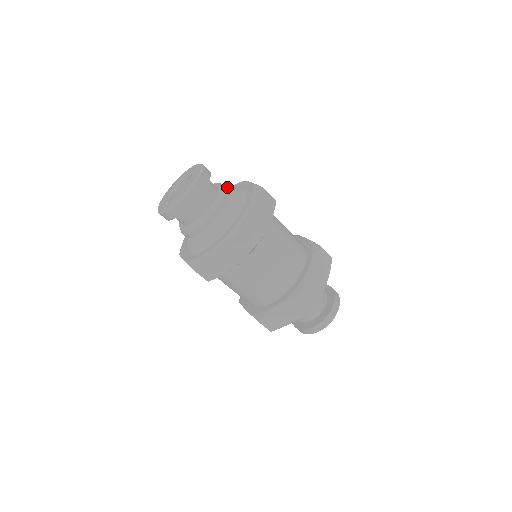
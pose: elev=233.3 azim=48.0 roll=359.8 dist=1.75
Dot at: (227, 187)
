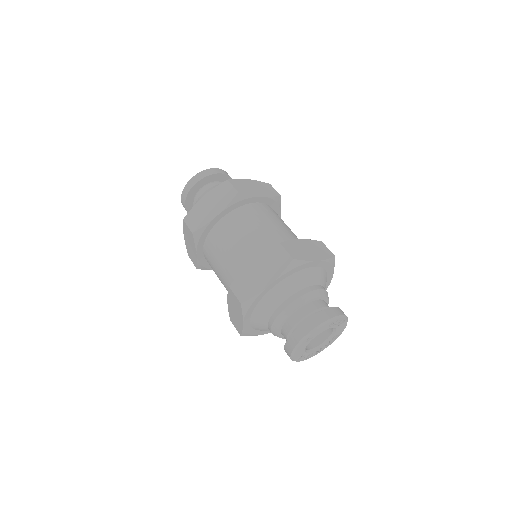
Dot at: occluded
